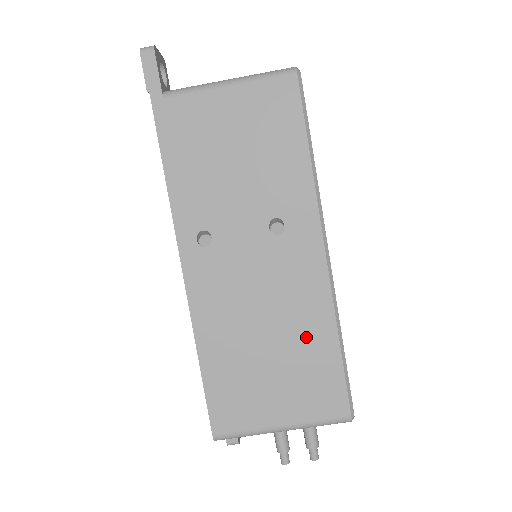
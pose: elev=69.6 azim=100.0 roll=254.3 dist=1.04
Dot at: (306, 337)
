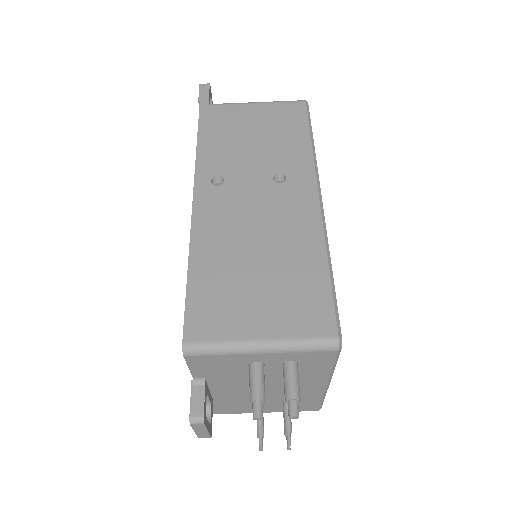
Dot at: (296, 259)
